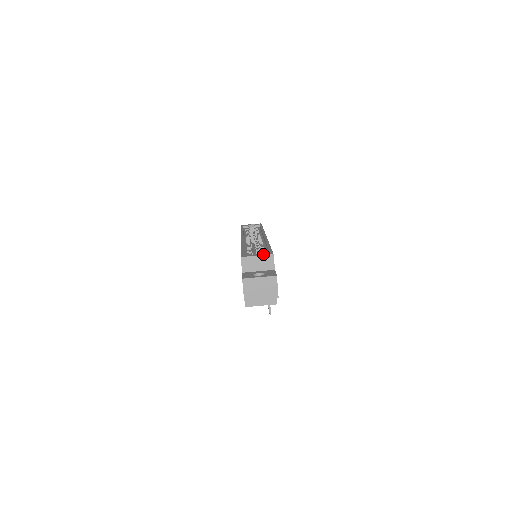
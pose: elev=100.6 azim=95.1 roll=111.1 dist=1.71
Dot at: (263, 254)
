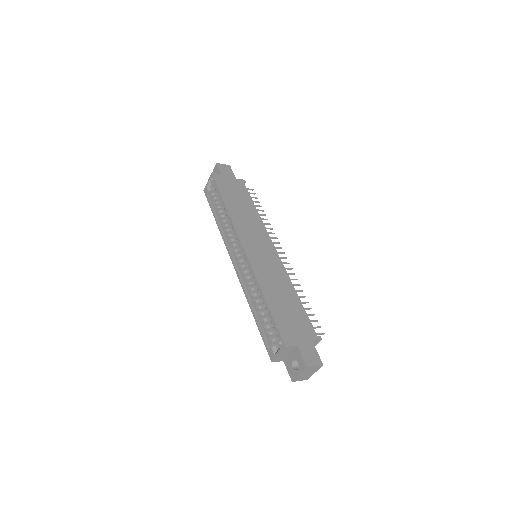
Dot at: (280, 350)
